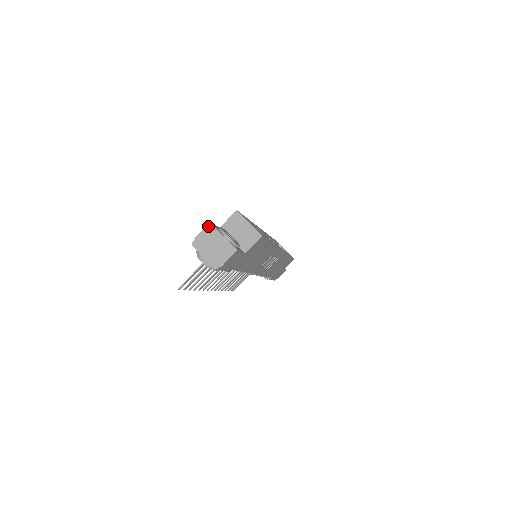
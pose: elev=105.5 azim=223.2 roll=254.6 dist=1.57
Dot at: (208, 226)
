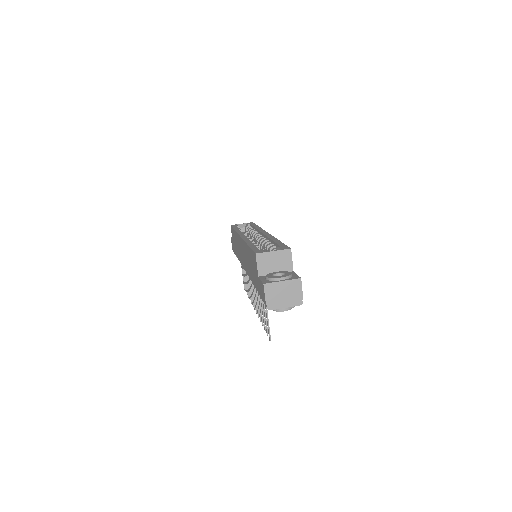
Dot at: (265, 288)
